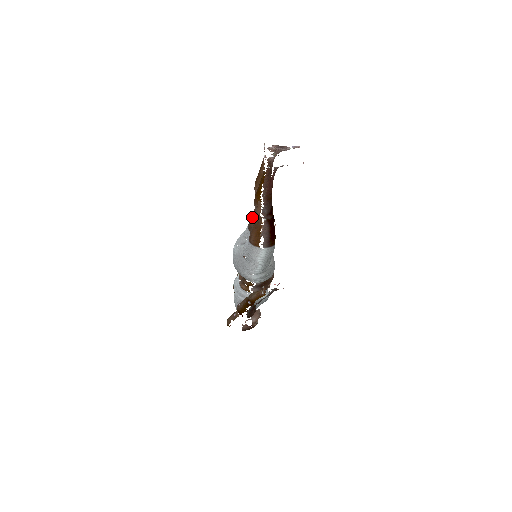
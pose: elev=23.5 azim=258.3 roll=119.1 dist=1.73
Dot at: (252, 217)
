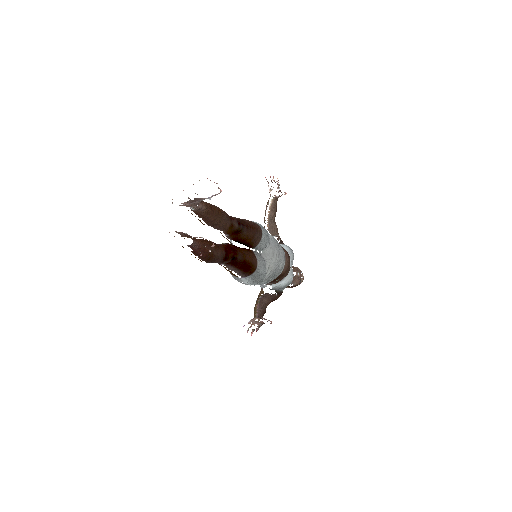
Dot at: occluded
